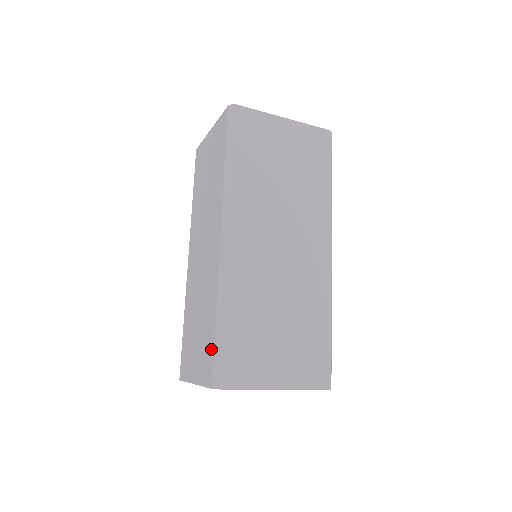
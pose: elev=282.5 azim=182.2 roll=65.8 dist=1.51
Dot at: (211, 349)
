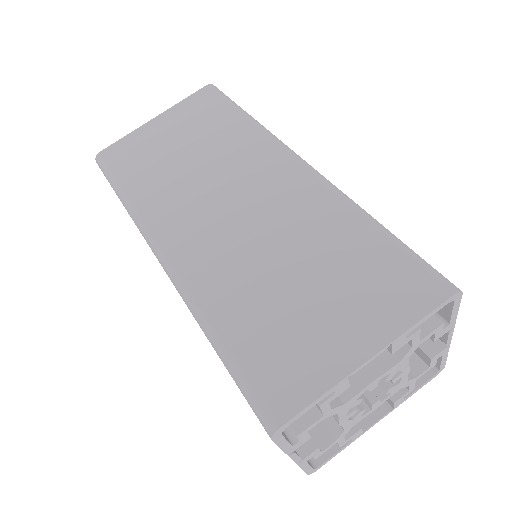
Dot at: (397, 259)
